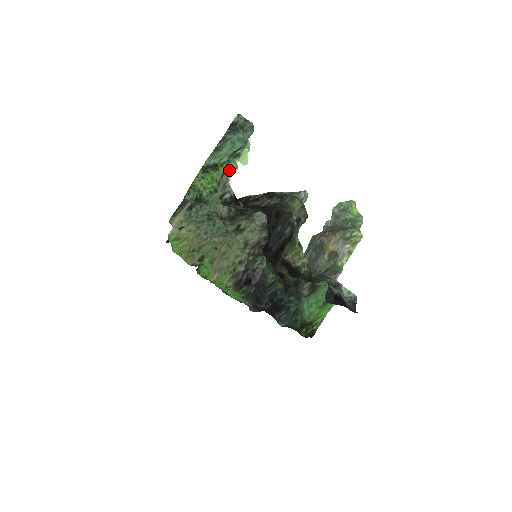
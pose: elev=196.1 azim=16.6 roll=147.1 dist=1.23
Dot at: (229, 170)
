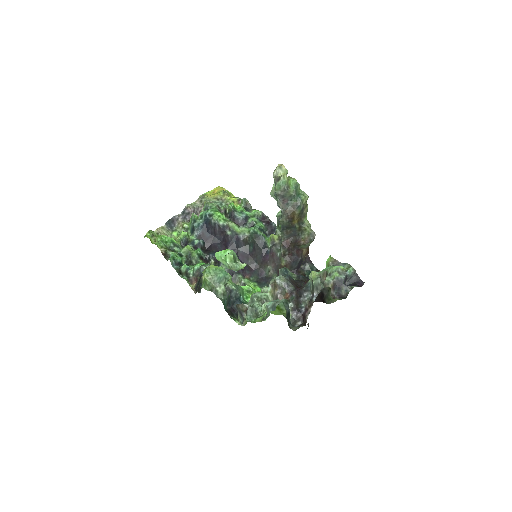
Dot at: occluded
